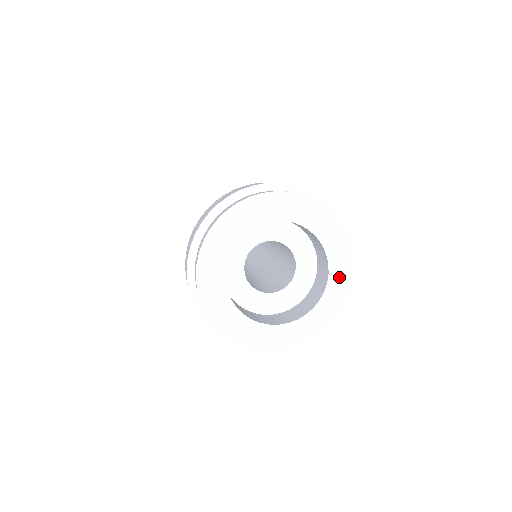
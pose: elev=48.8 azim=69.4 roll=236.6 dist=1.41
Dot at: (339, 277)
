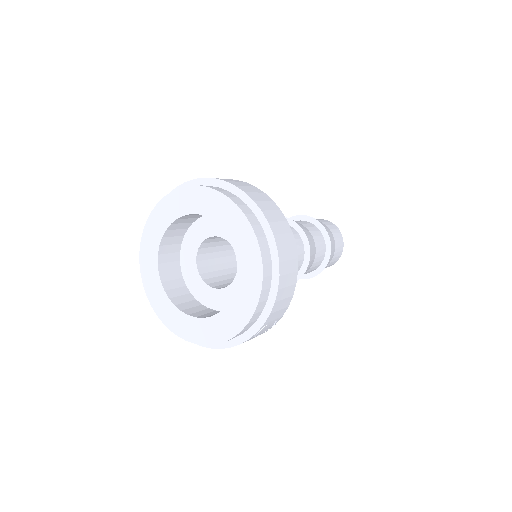
Dot at: (246, 256)
